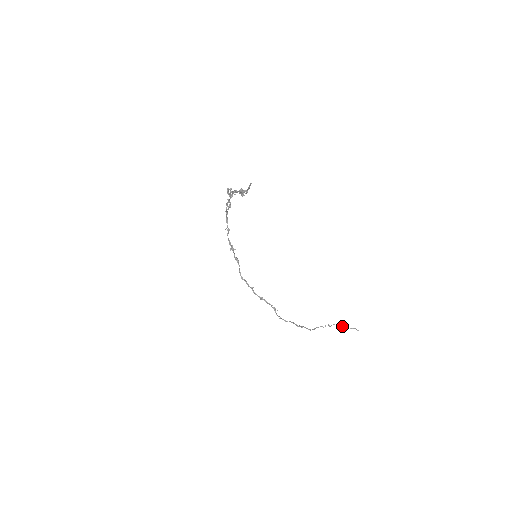
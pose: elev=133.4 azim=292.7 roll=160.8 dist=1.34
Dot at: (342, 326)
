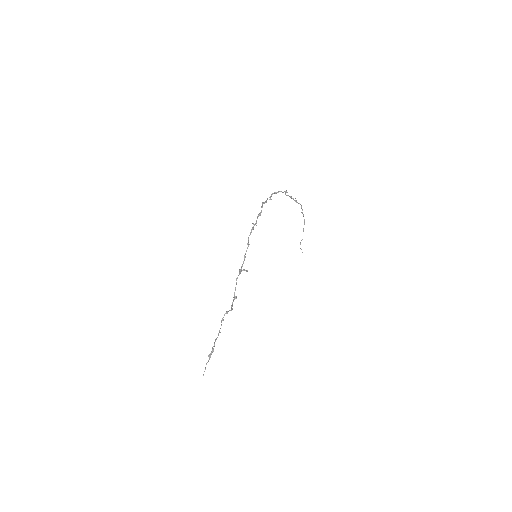
Dot at: (300, 244)
